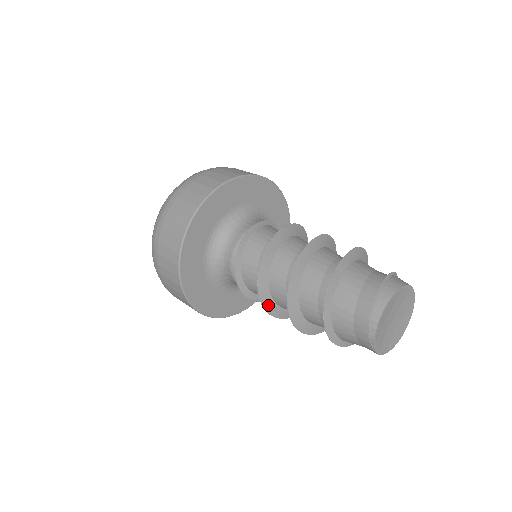
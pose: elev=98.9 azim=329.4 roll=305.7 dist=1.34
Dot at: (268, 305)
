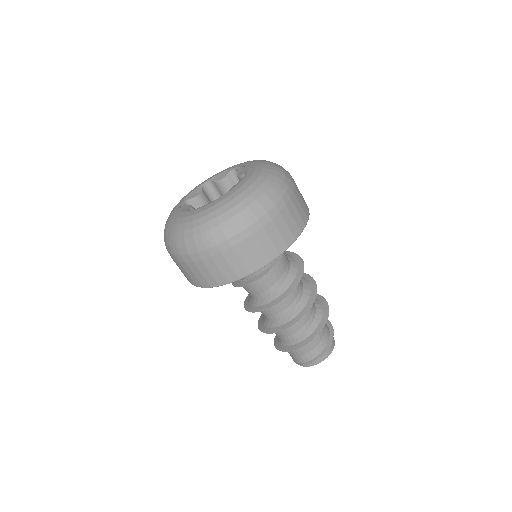
Dot at: occluded
